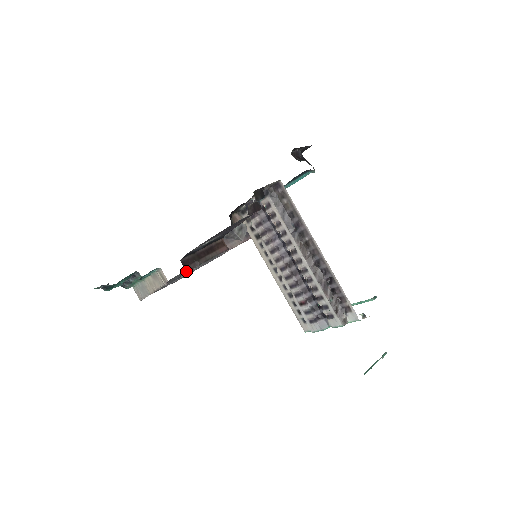
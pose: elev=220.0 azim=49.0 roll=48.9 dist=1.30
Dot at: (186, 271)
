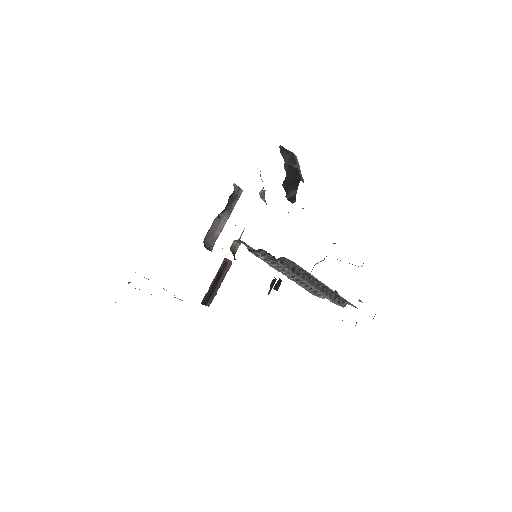
Dot at: occluded
